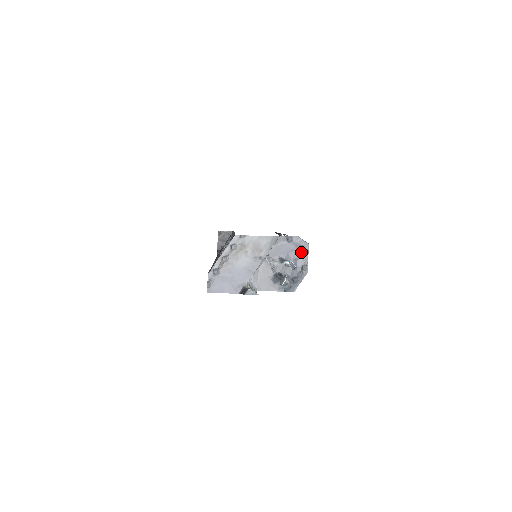
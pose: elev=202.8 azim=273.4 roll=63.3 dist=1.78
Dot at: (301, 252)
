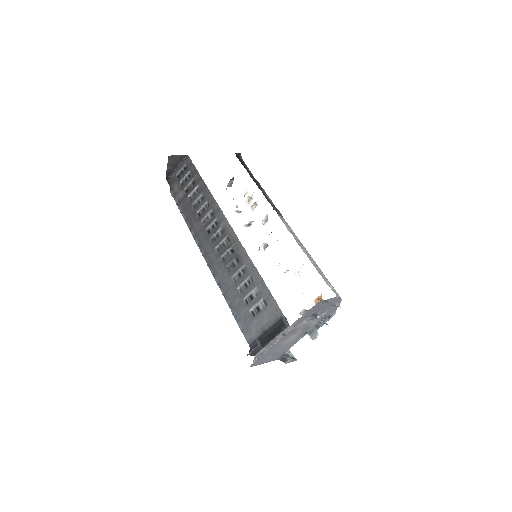
Dot at: (333, 306)
